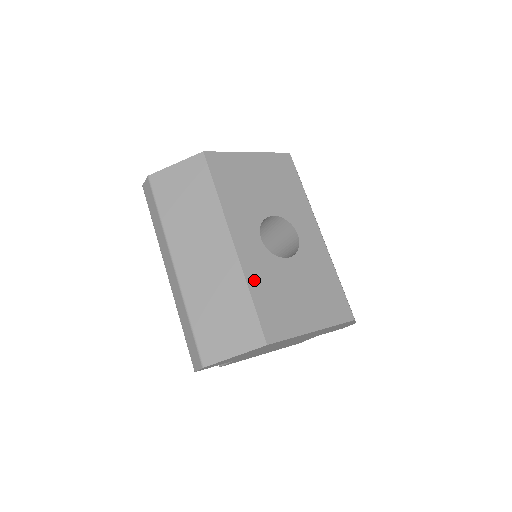
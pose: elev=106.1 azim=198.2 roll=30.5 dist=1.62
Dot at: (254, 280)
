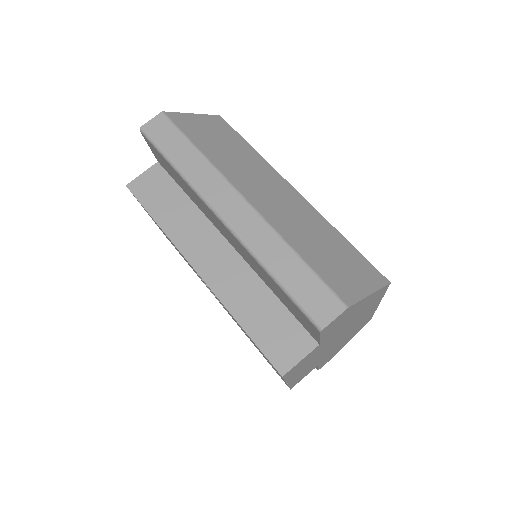
Dot at: occluded
